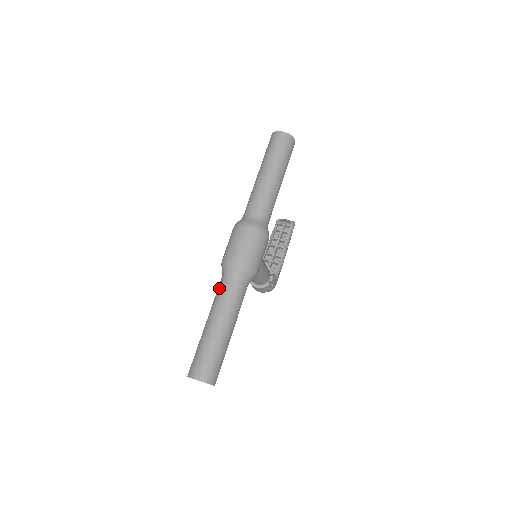
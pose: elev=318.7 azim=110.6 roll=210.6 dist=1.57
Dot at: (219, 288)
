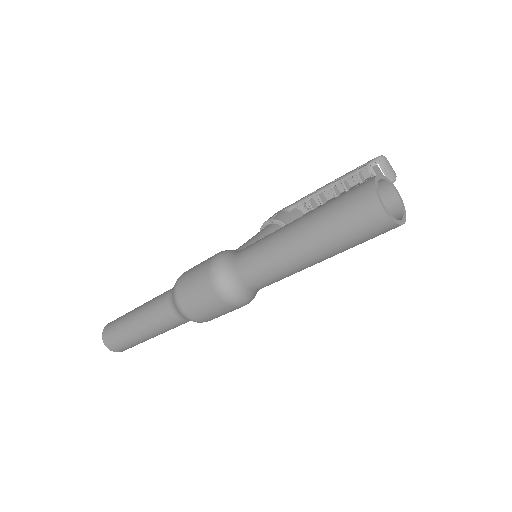
Dot at: (159, 303)
